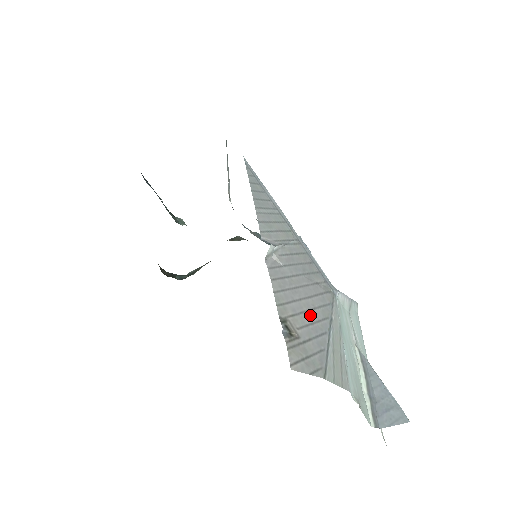
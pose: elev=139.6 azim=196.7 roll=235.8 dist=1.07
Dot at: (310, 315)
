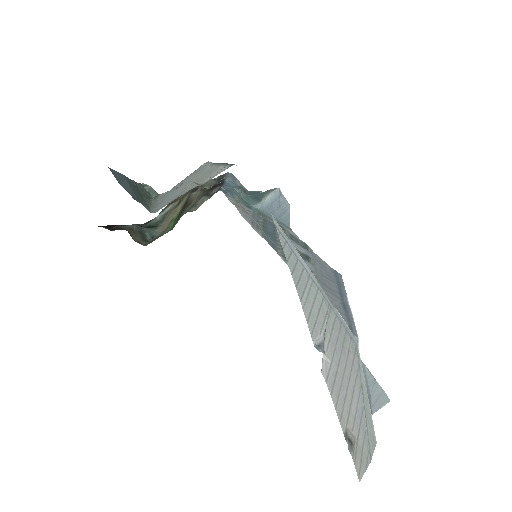
Dot at: (354, 402)
